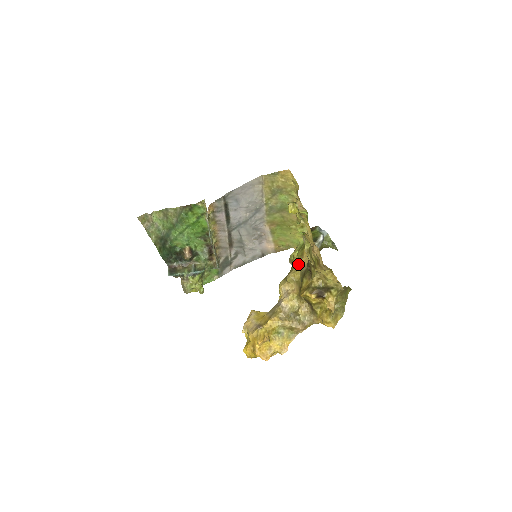
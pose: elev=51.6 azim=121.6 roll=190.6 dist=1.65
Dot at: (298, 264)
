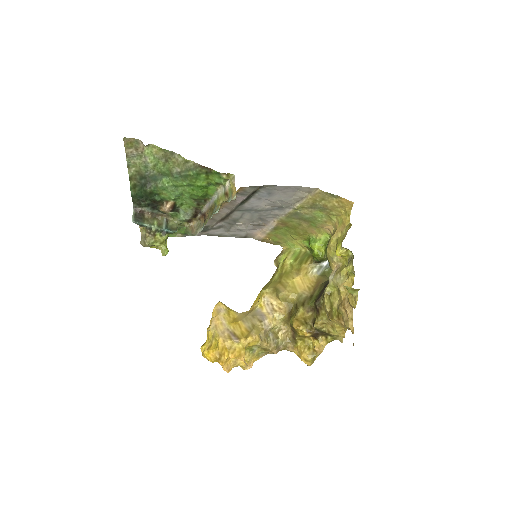
Dot at: (293, 281)
